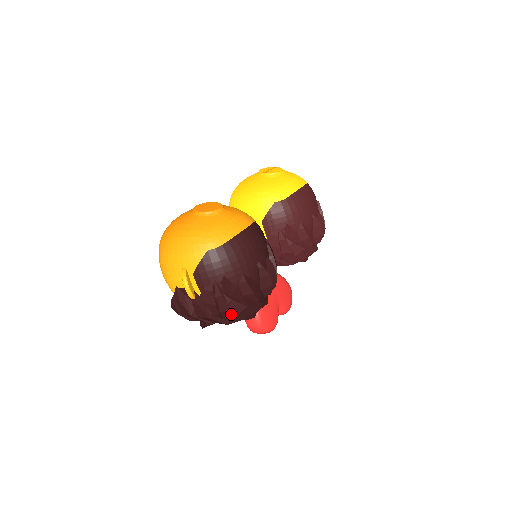
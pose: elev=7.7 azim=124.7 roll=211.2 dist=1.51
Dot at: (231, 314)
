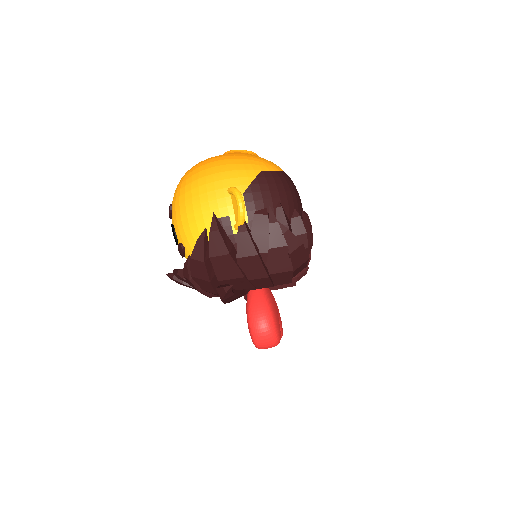
Dot at: (281, 255)
